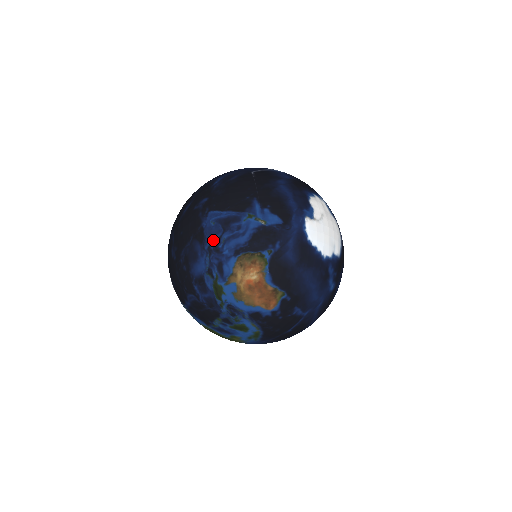
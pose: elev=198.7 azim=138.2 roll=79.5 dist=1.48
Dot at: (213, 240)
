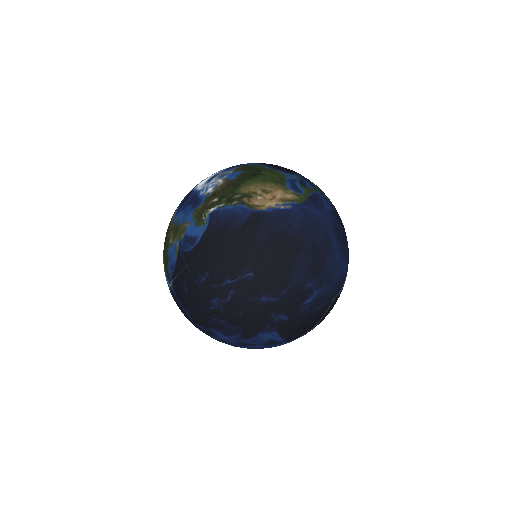
Dot at: (251, 343)
